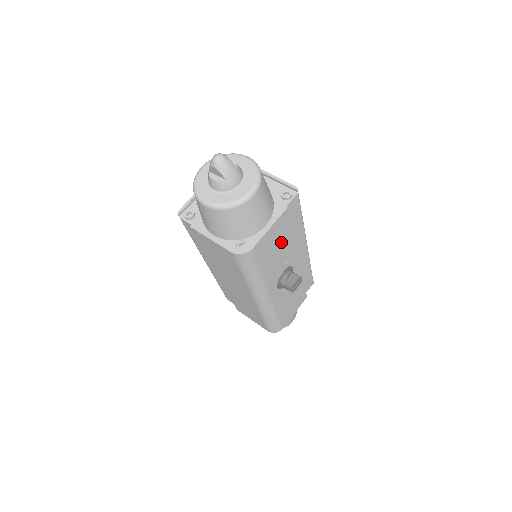
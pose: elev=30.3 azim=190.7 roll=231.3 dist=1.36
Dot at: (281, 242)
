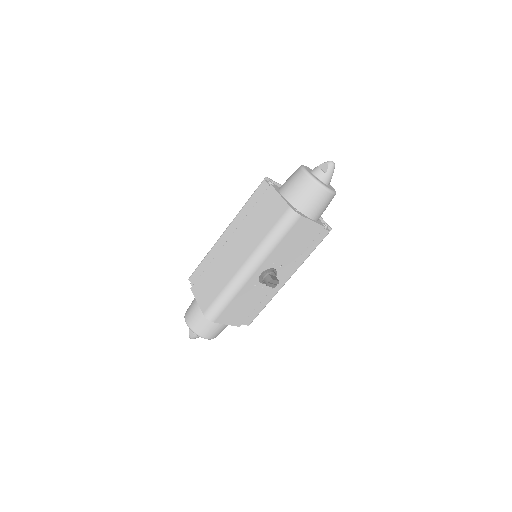
Dot at: (300, 244)
